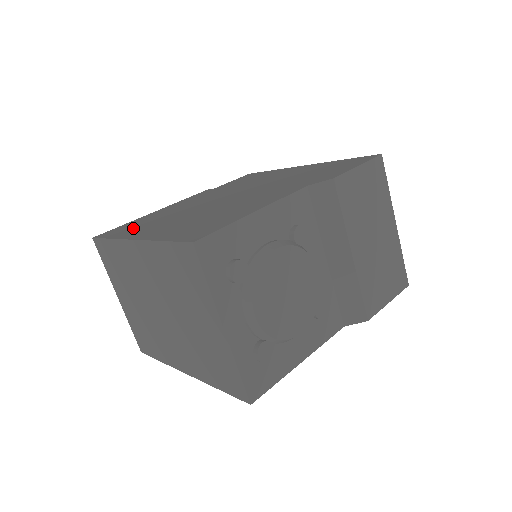
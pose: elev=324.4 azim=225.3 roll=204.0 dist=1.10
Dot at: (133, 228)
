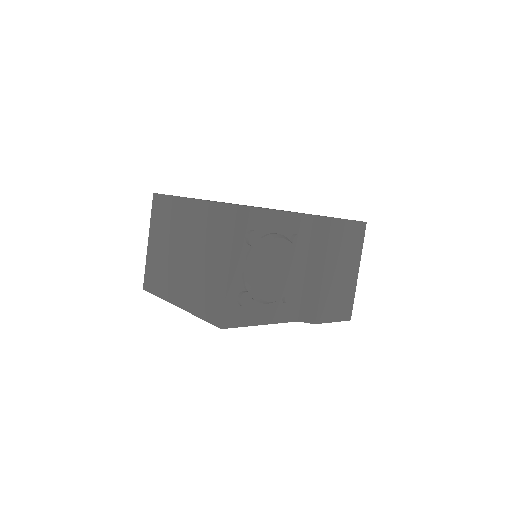
Dot at: occluded
